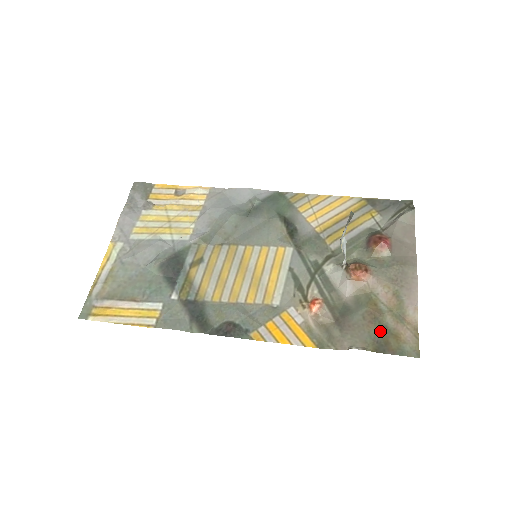
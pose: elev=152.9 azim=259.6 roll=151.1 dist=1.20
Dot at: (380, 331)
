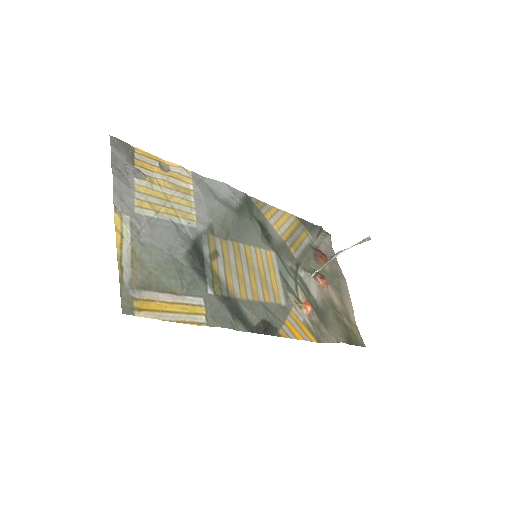
Dot at: (345, 328)
